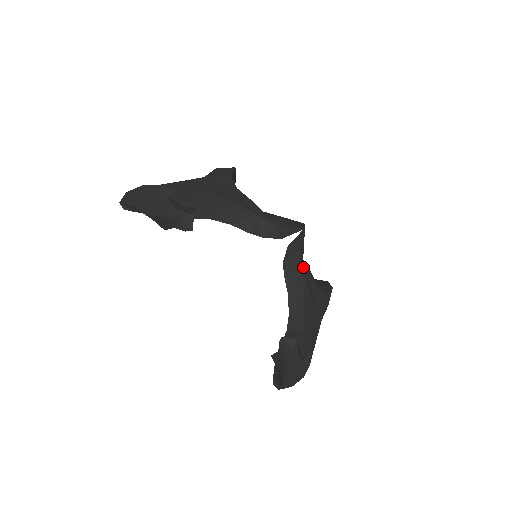
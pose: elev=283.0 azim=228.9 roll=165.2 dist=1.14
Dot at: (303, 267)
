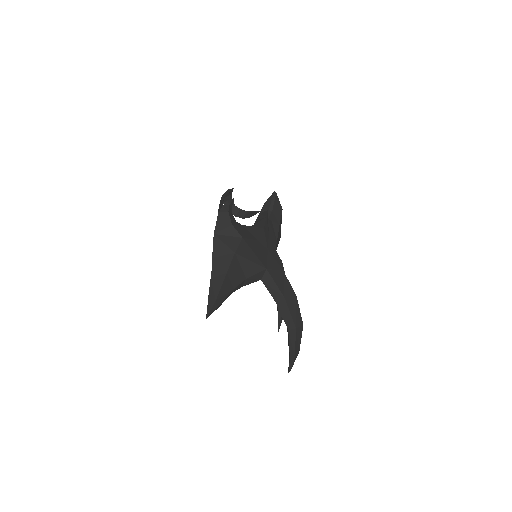
Dot at: (269, 222)
